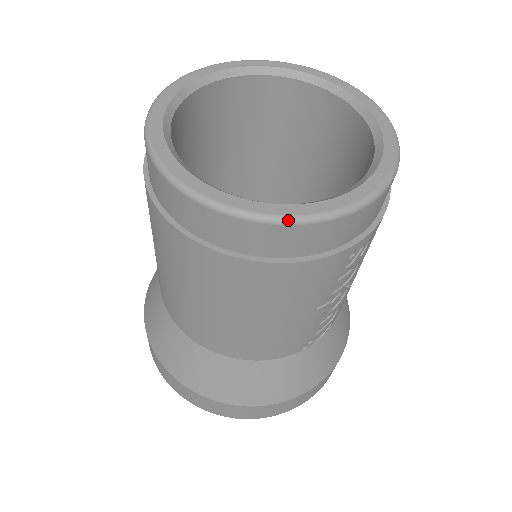
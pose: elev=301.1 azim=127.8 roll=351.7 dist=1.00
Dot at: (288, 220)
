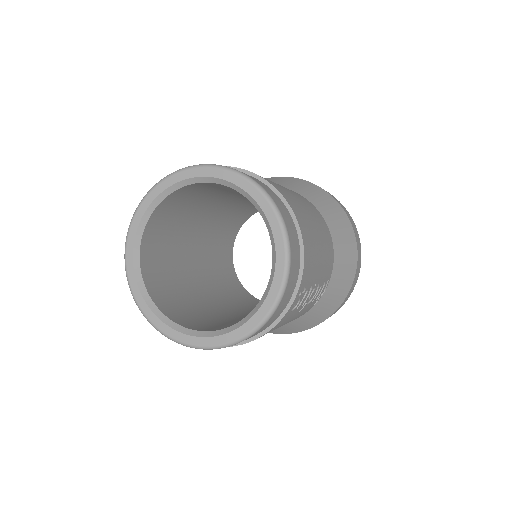
Dot at: (232, 344)
